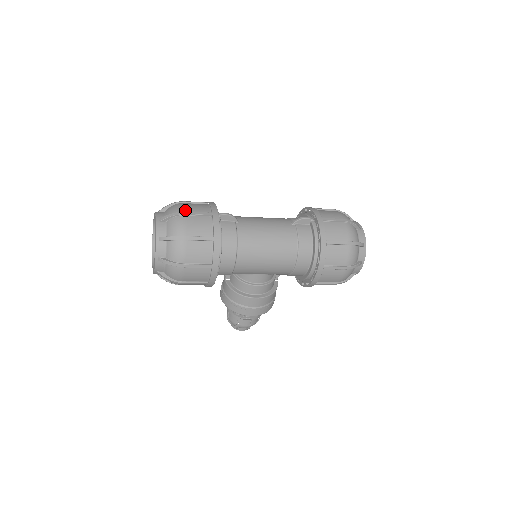
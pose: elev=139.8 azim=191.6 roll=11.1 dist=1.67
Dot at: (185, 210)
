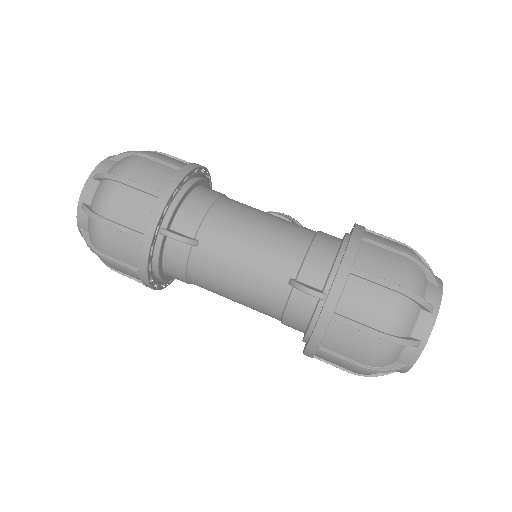
Dot at: (108, 213)
